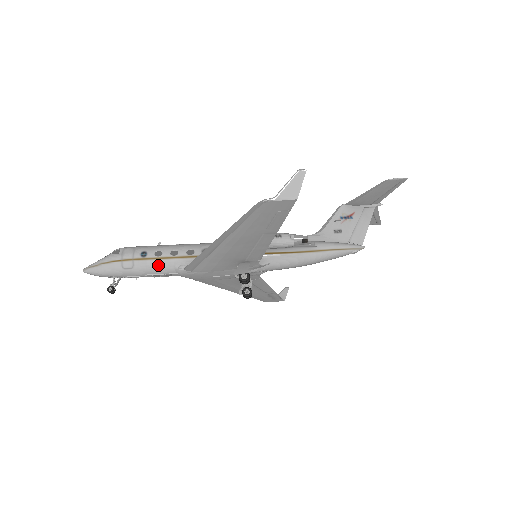
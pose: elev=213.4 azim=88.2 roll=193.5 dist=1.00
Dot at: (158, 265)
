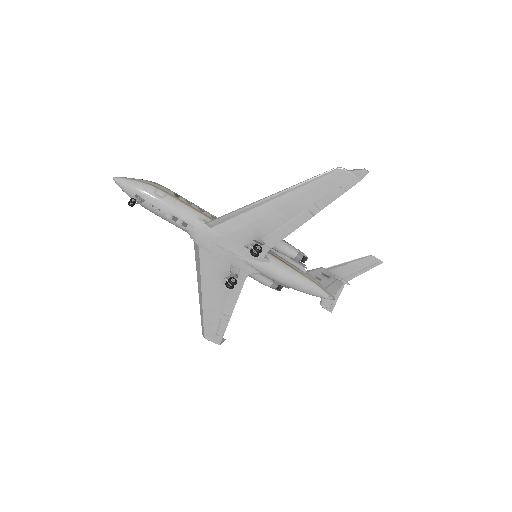
Dot at: (185, 209)
